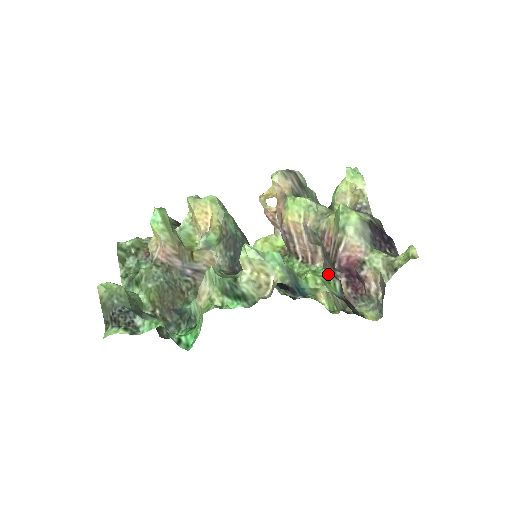
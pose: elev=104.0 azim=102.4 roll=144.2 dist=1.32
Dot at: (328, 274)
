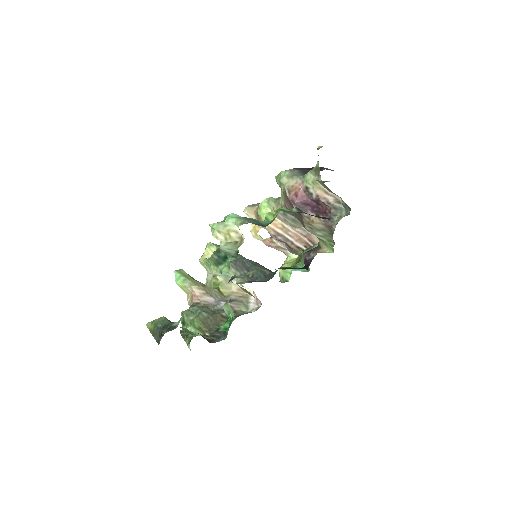
Dot at: (283, 208)
